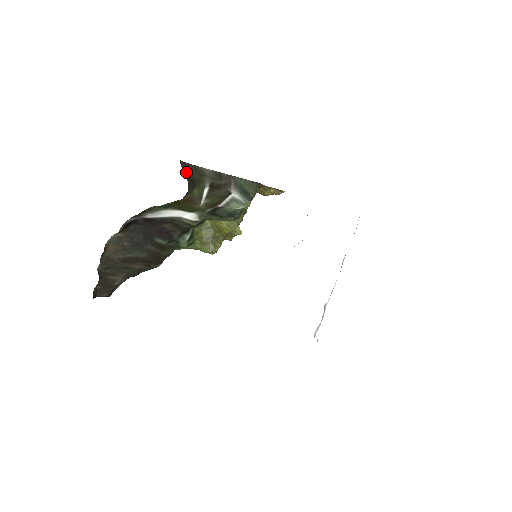
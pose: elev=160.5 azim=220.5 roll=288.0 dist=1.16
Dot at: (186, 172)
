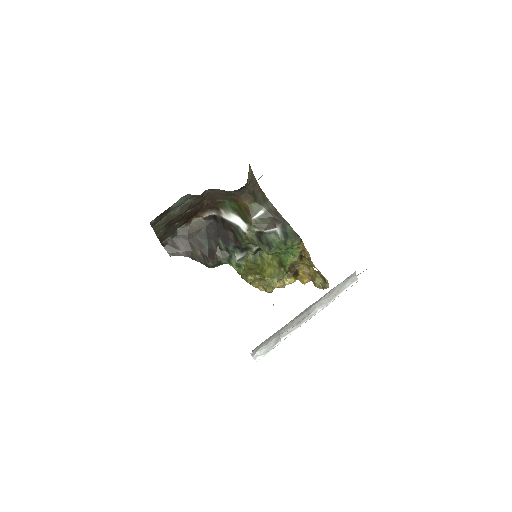
Dot at: (253, 183)
